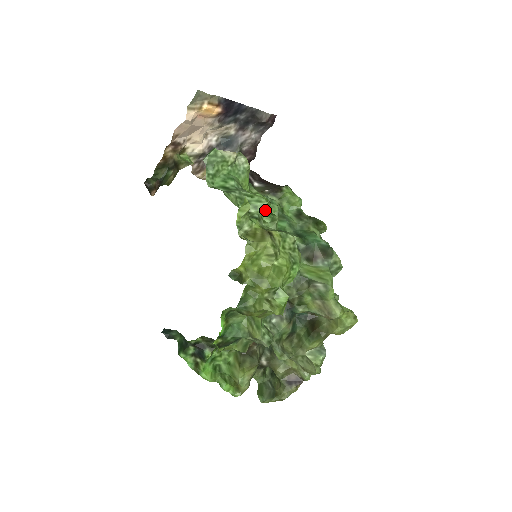
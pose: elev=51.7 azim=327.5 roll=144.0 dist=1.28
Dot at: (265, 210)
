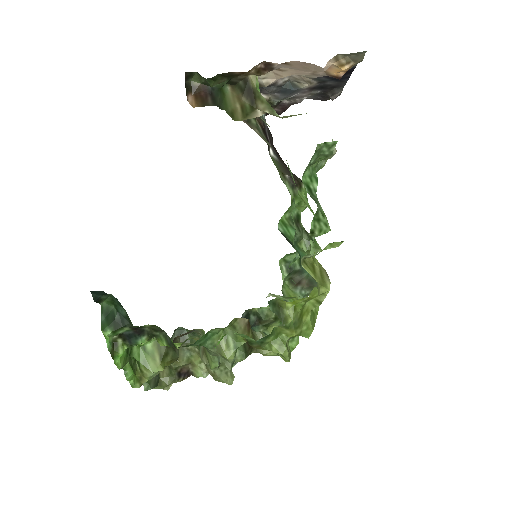
Dot at: occluded
